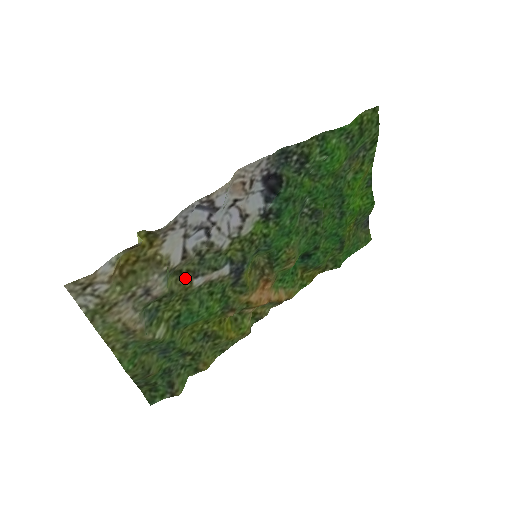
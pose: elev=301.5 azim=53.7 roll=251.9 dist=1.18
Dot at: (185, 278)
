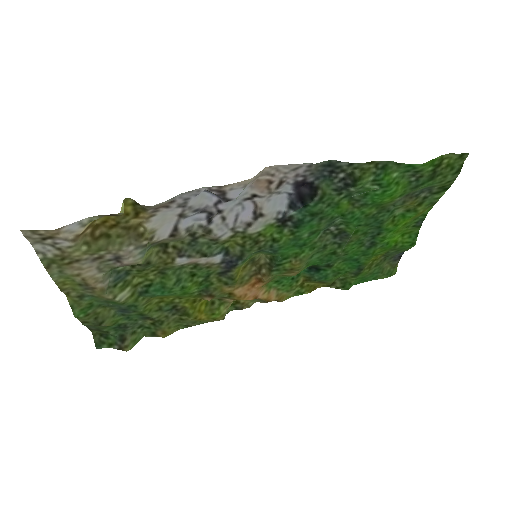
Dot at: (169, 253)
